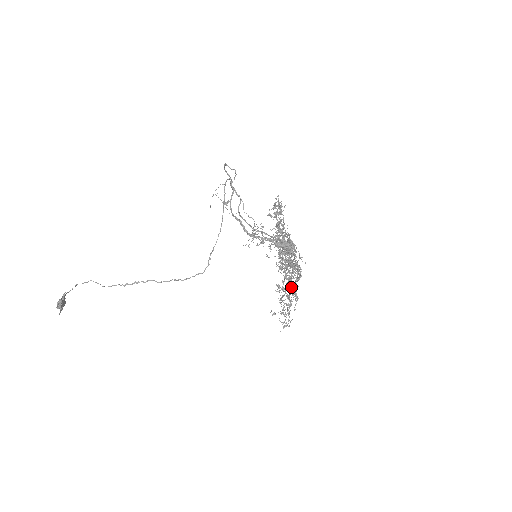
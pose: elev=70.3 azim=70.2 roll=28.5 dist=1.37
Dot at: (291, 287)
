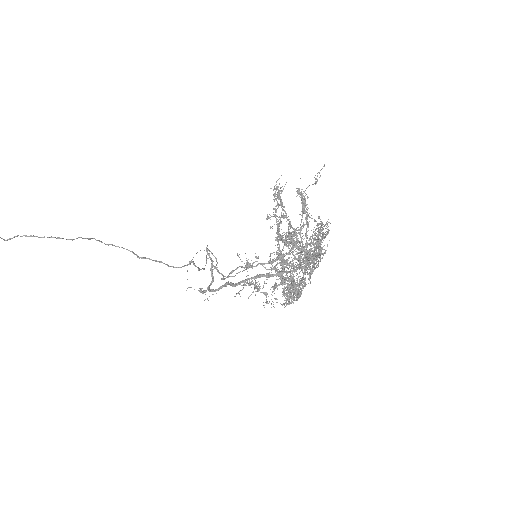
Dot at: (313, 253)
